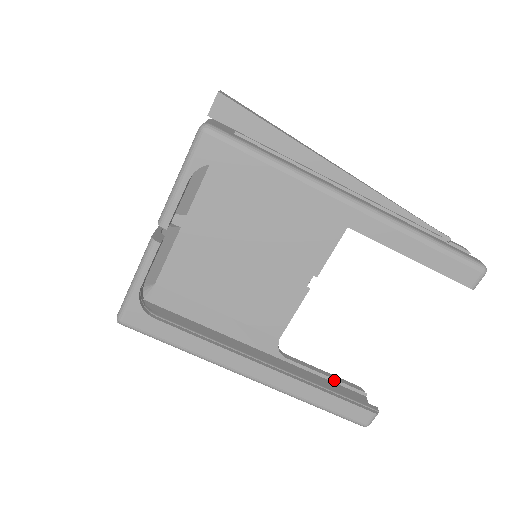
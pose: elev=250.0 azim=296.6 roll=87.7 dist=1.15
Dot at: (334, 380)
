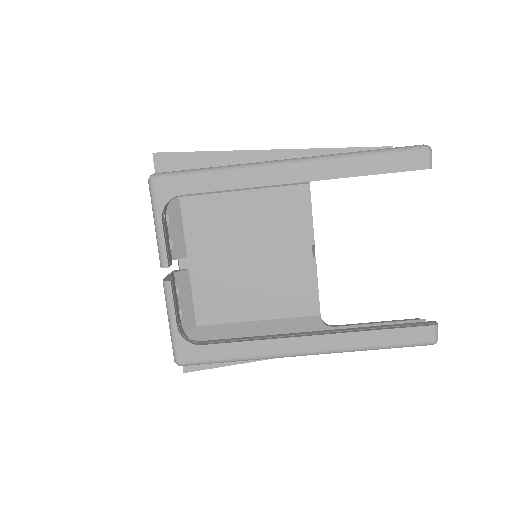
Dot at: (388, 323)
